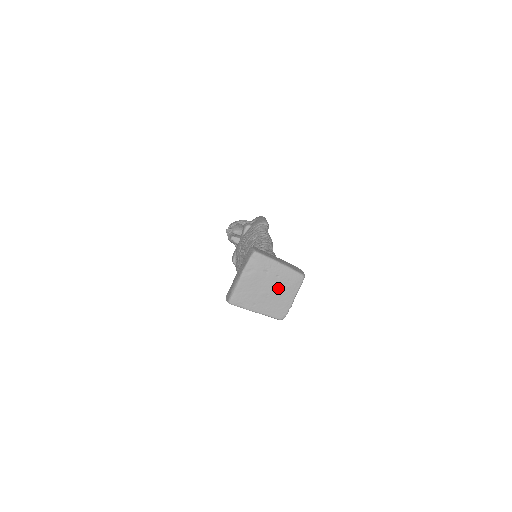
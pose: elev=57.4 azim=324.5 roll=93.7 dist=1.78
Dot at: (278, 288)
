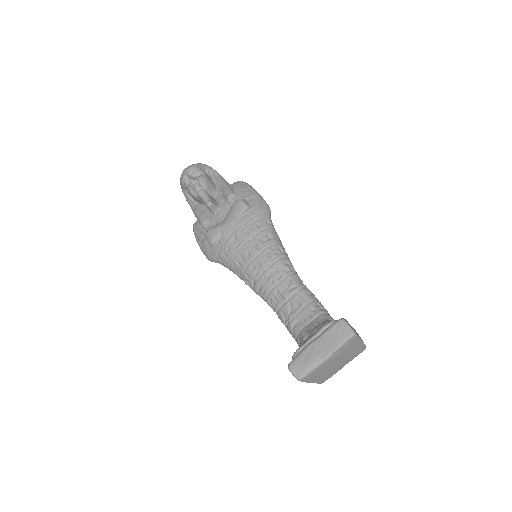
Dot at: (344, 361)
